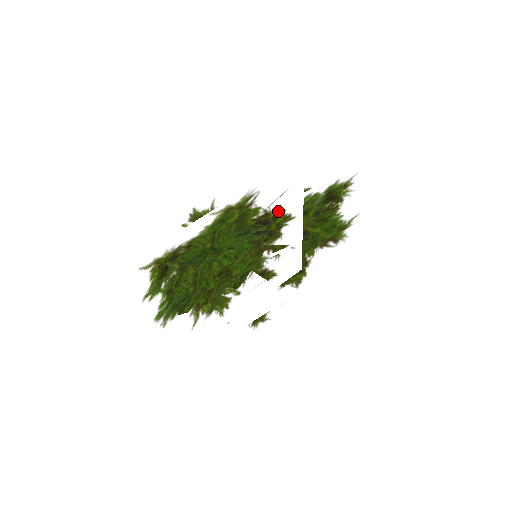
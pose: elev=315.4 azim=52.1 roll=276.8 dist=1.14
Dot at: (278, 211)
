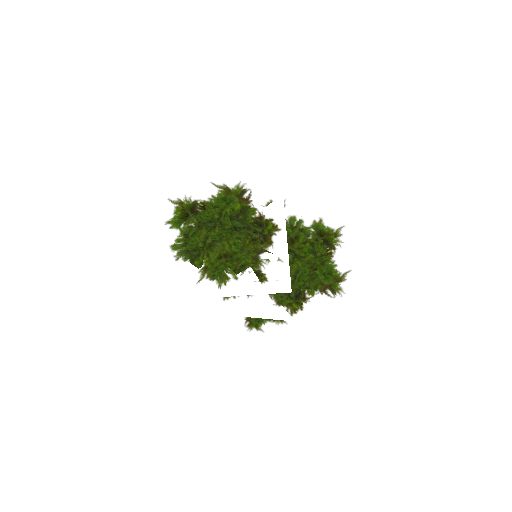
Dot at: (267, 216)
